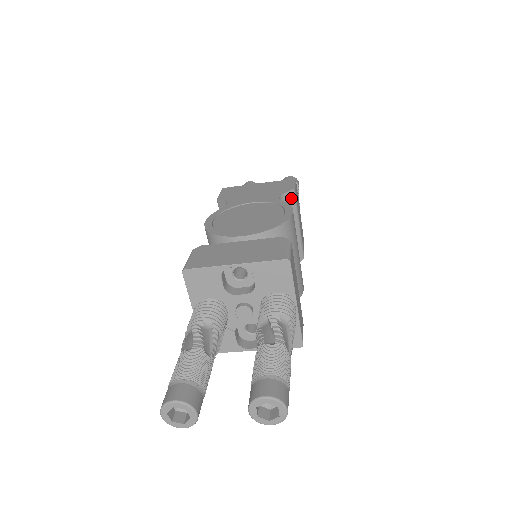
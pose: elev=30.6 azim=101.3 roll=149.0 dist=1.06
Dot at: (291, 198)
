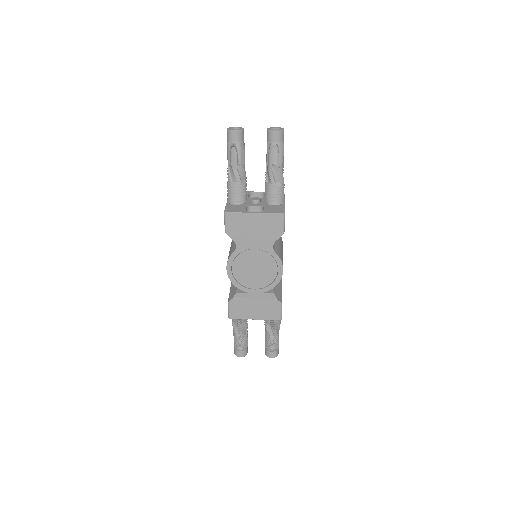
Dot at: occluded
